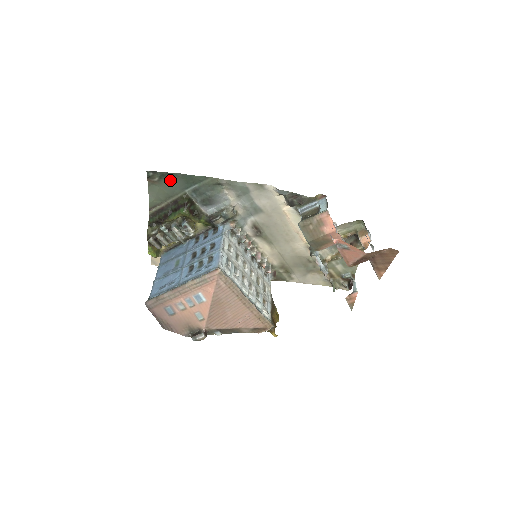
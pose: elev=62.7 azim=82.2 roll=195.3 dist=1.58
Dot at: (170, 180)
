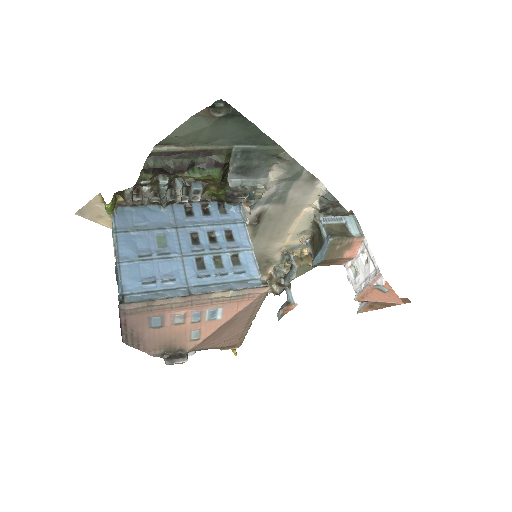
Dot at: (232, 124)
